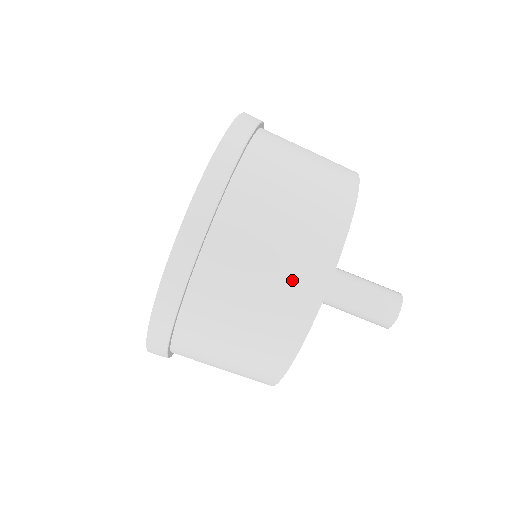
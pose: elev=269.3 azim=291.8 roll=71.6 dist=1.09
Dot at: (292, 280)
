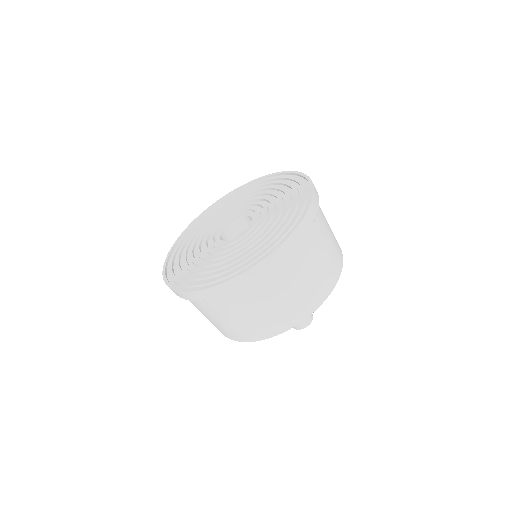
Dot at: (228, 330)
